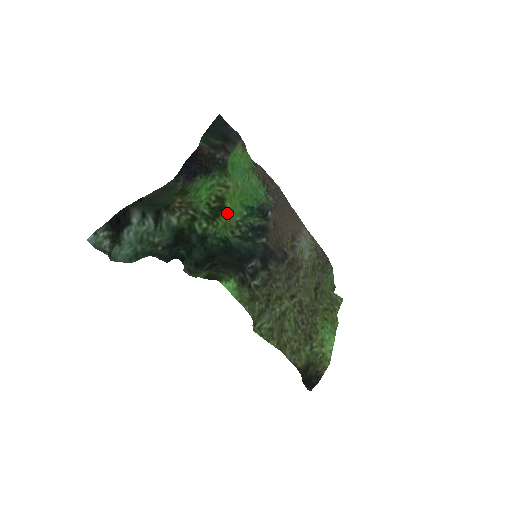
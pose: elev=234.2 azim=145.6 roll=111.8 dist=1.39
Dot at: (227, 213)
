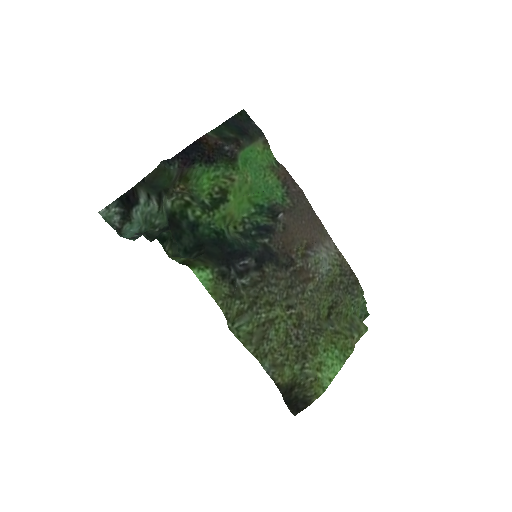
Dot at: (228, 206)
